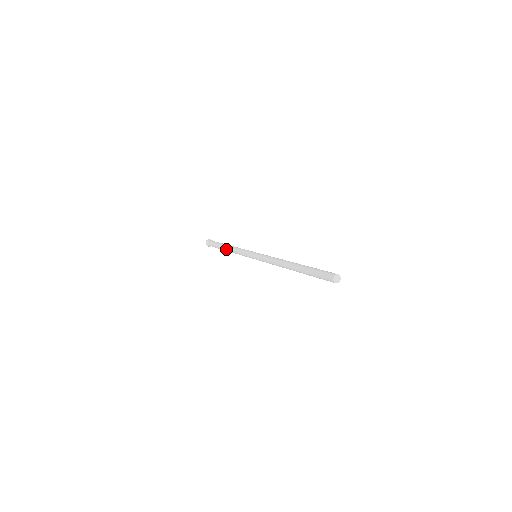
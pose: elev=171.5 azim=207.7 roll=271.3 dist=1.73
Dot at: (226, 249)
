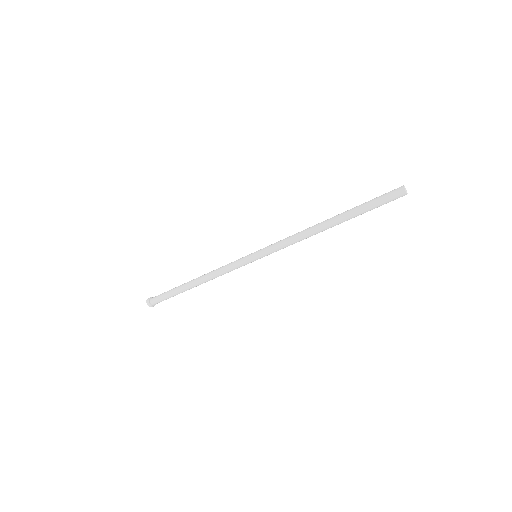
Dot at: (195, 279)
